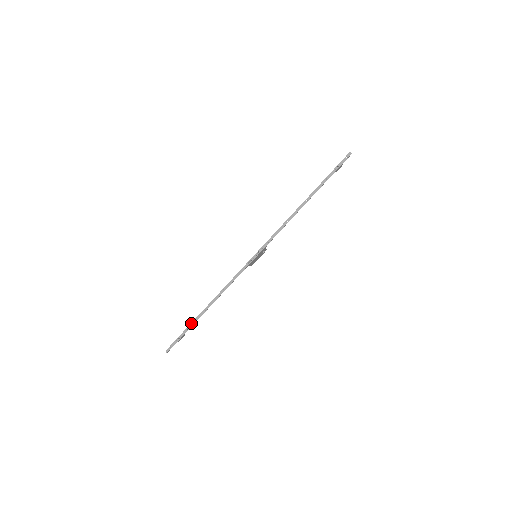
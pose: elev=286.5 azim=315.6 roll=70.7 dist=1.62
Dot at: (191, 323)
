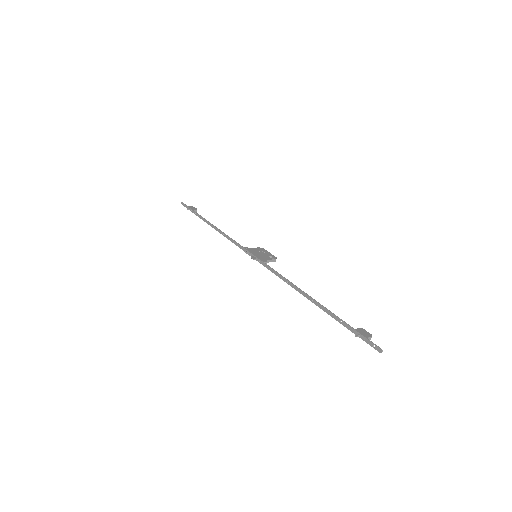
Dot at: (199, 215)
